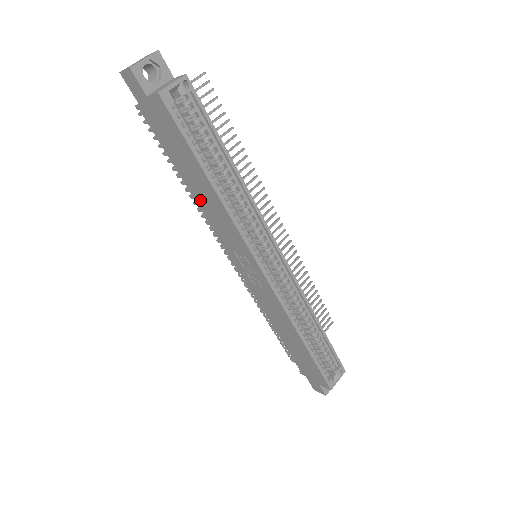
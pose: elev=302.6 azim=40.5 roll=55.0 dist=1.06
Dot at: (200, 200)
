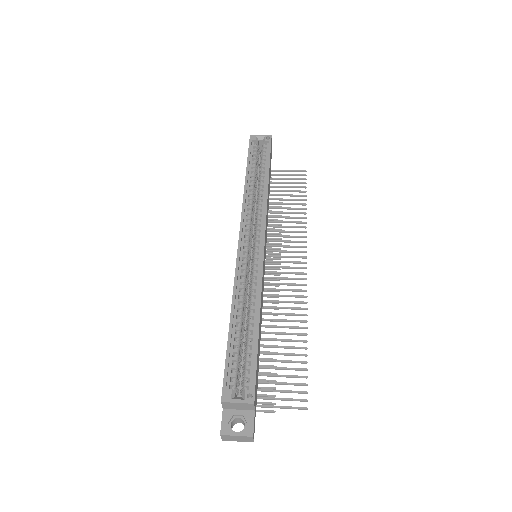
Dot at: occluded
